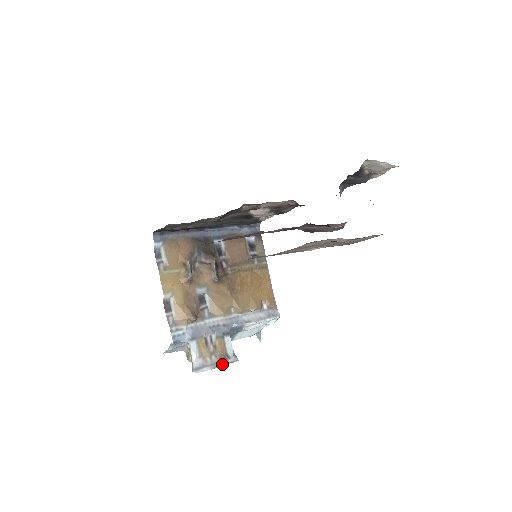
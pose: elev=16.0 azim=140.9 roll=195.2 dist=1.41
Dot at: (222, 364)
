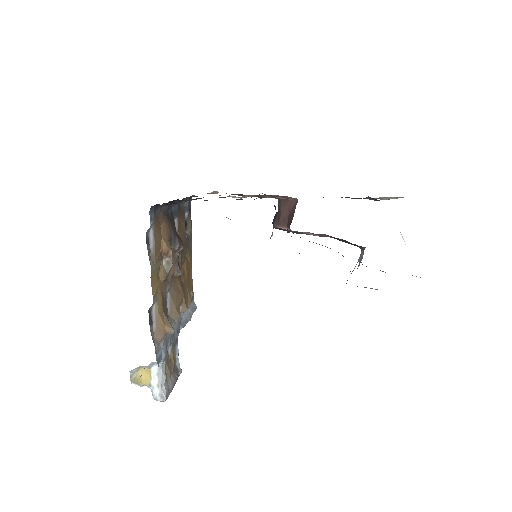
Dot at: (176, 381)
